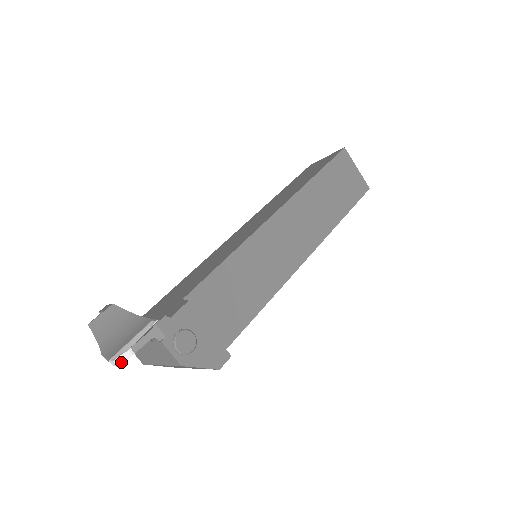
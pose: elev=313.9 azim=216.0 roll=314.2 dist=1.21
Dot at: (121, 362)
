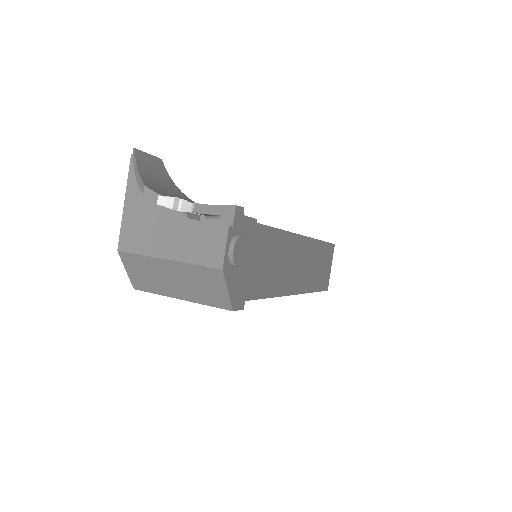
Dot at: (177, 207)
